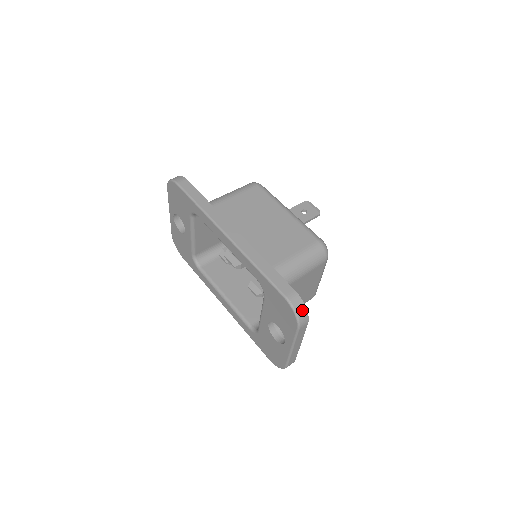
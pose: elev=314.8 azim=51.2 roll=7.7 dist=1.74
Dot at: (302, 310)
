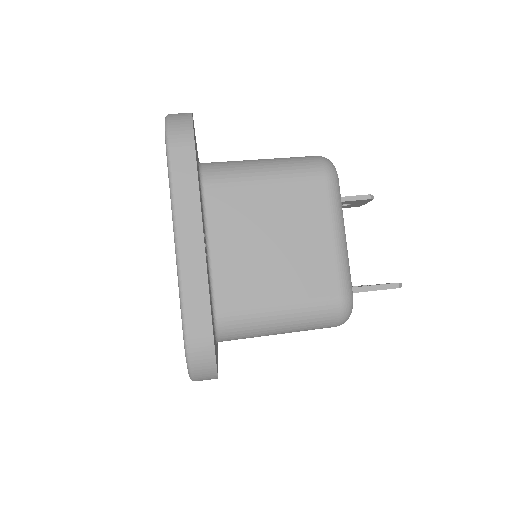
Dot at: (182, 118)
